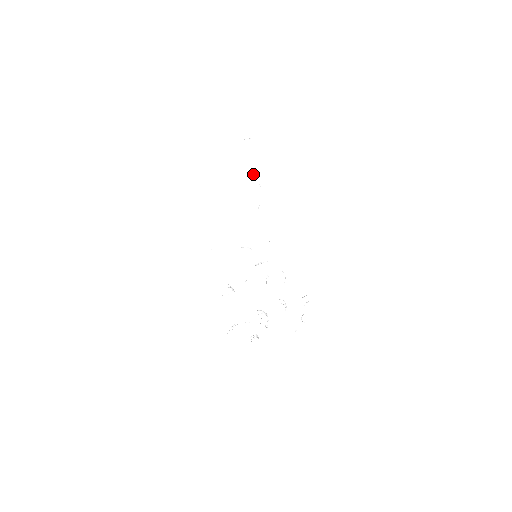
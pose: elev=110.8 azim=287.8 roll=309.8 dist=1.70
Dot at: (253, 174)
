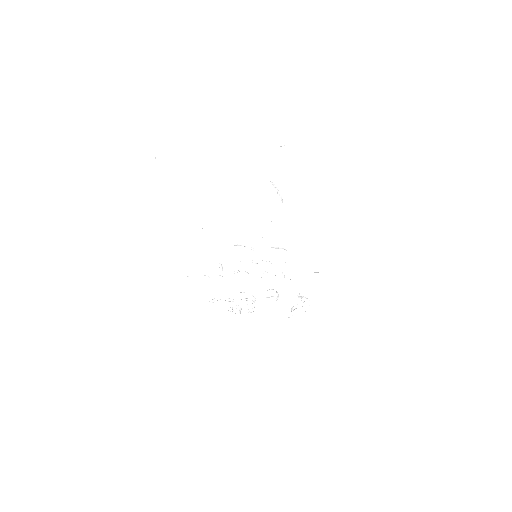
Dot at: (275, 187)
